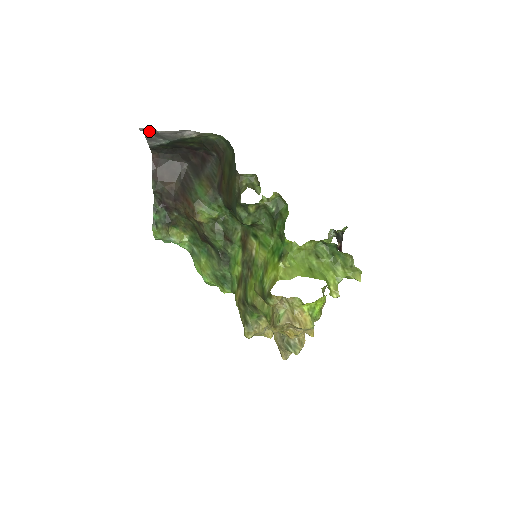
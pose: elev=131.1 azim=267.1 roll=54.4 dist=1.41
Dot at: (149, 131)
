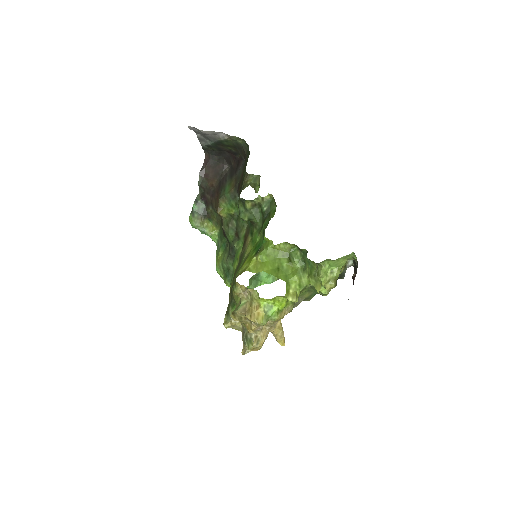
Dot at: (197, 131)
